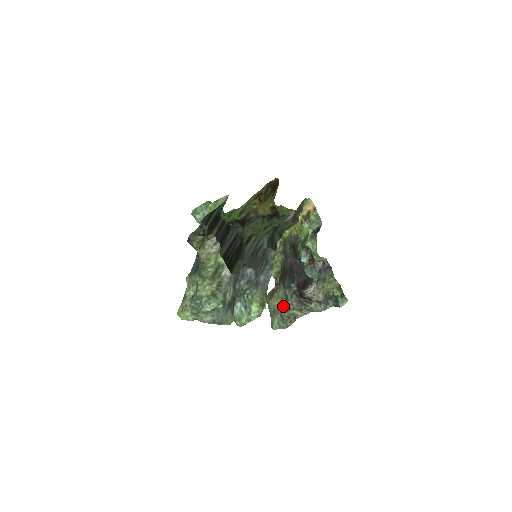
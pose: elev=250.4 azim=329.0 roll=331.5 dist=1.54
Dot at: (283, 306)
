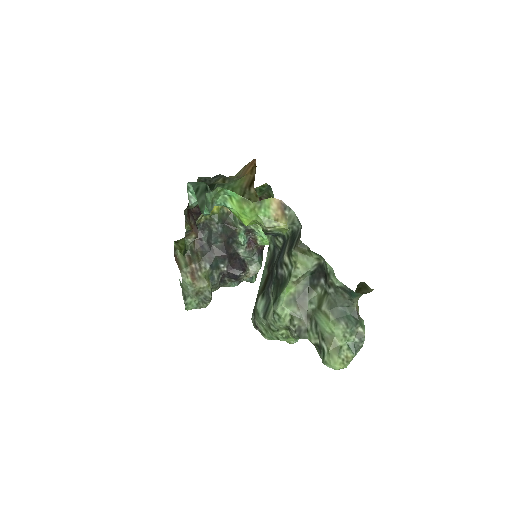
Dot at: (211, 288)
